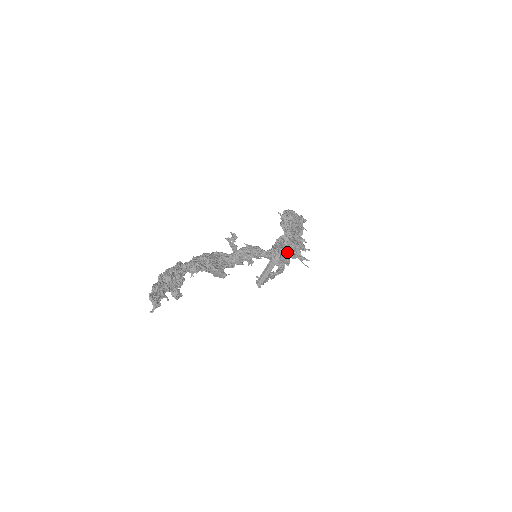
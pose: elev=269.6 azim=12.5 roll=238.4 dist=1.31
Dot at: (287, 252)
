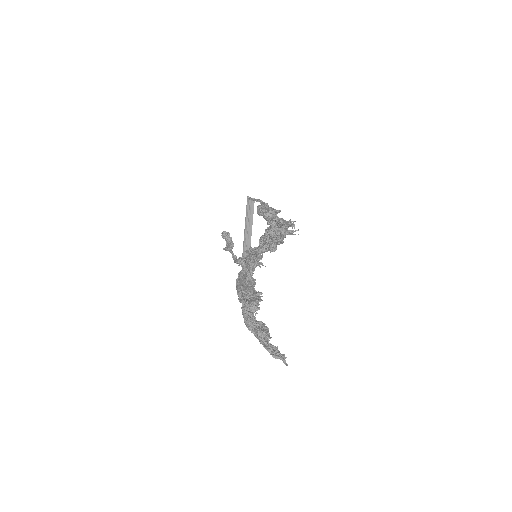
Dot at: occluded
